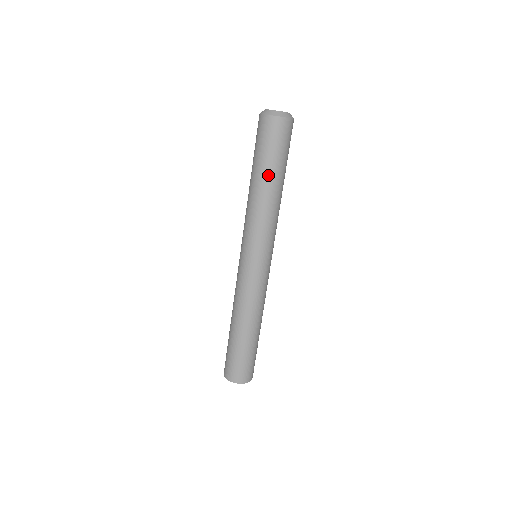
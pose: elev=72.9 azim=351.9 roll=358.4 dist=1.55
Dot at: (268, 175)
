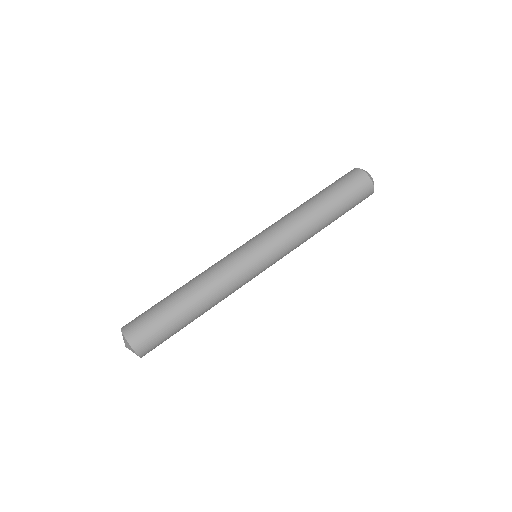
Dot at: (331, 209)
